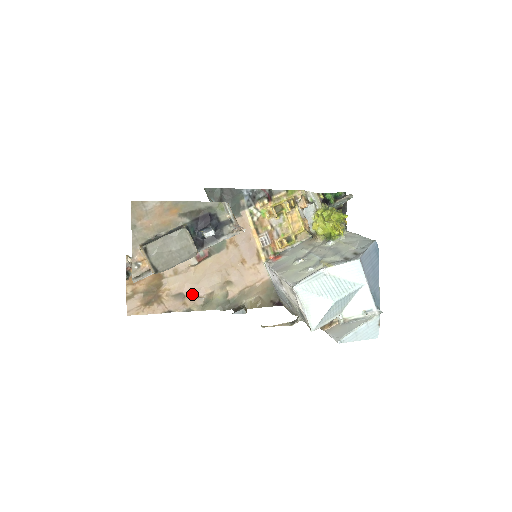
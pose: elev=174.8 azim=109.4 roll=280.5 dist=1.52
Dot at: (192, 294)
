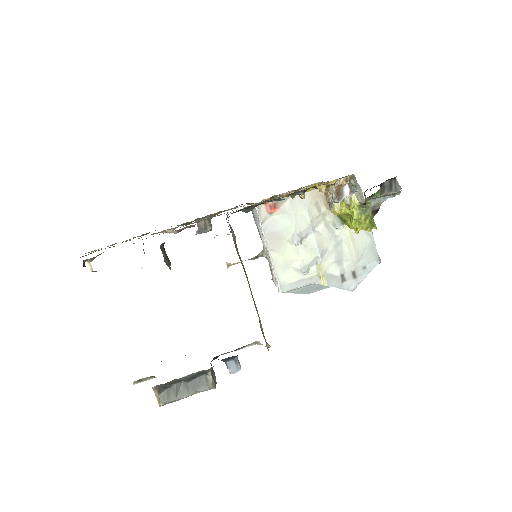
Dot at: (157, 233)
